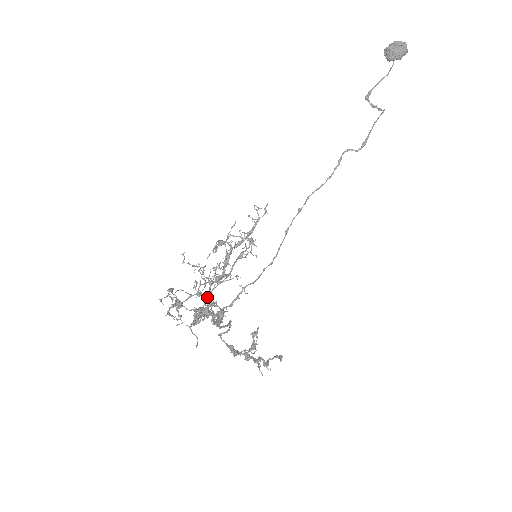
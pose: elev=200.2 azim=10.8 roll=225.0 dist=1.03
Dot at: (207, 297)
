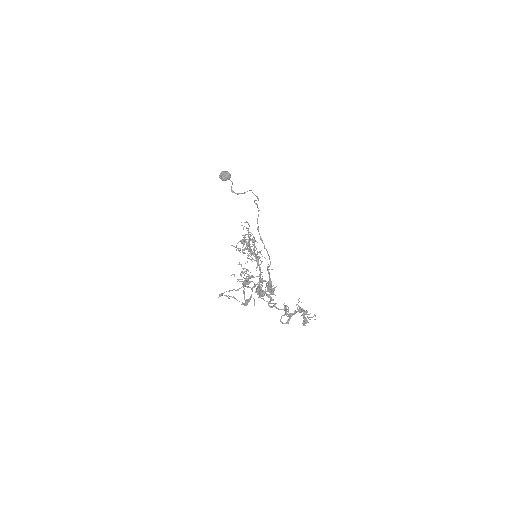
Dot at: (256, 276)
